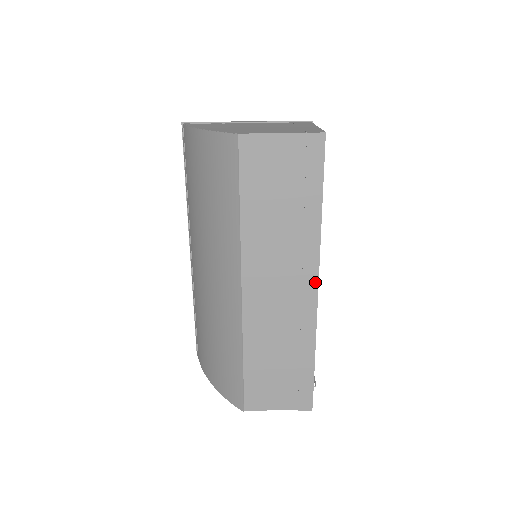
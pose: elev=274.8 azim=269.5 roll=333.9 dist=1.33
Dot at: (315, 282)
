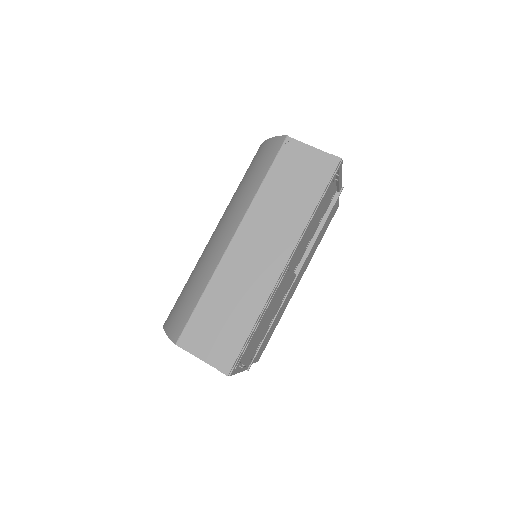
Dot at: (286, 259)
